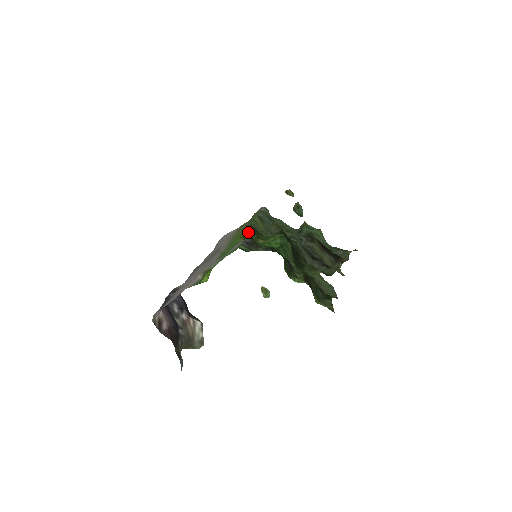
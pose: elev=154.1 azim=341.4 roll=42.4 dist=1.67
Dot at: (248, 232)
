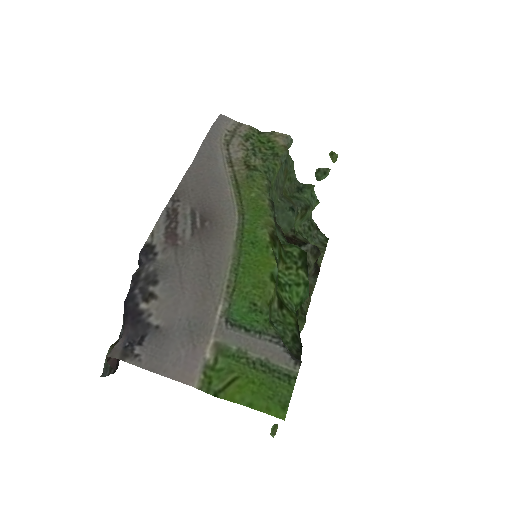
Dot at: (275, 243)
